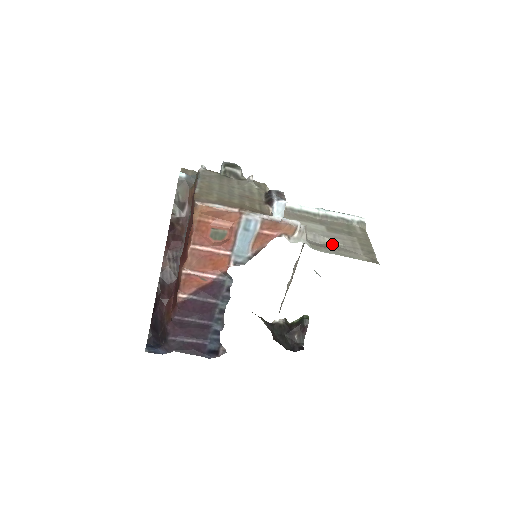
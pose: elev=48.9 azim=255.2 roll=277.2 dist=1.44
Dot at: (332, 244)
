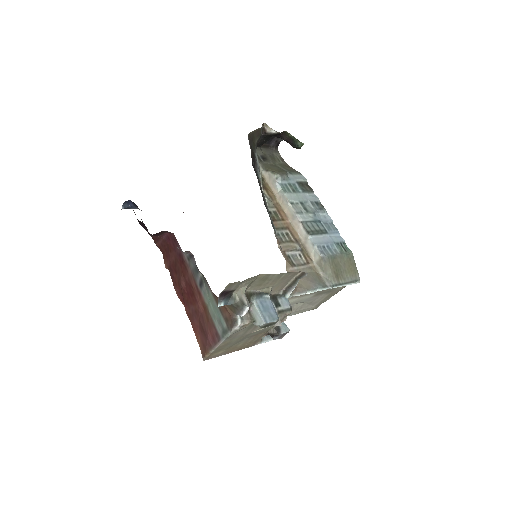
Dot at: (304, 303)
